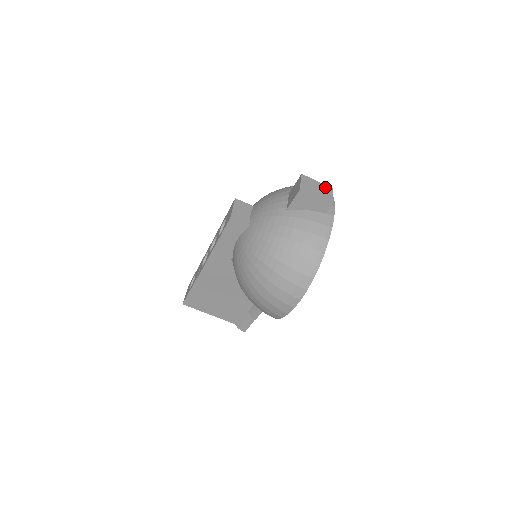
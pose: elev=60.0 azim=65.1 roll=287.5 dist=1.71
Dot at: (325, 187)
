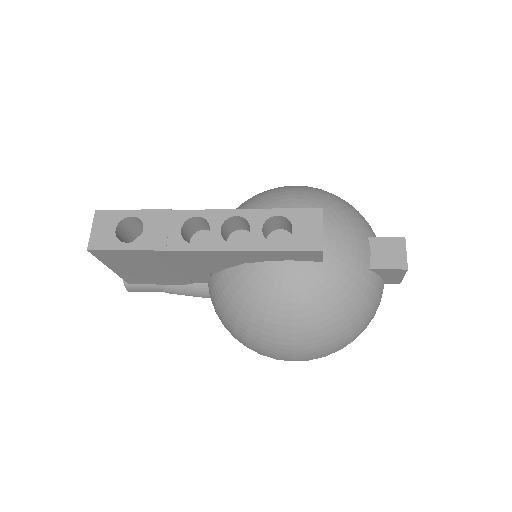
Dot at: occluded
